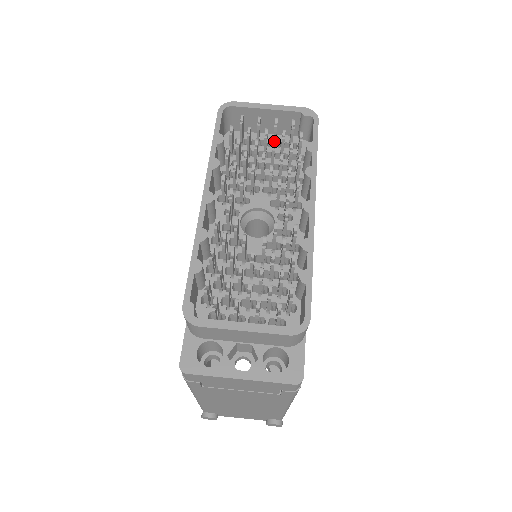
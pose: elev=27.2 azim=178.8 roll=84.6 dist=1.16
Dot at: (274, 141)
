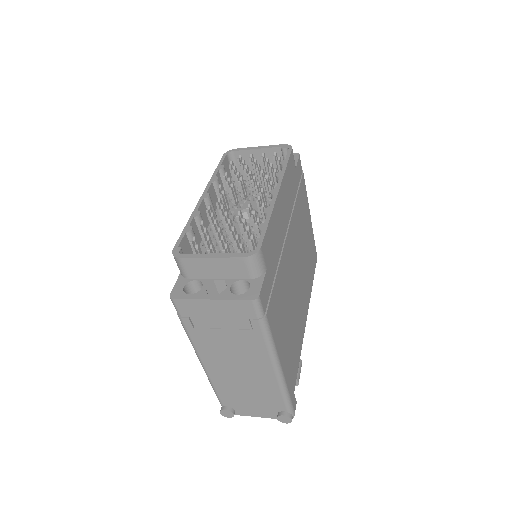
Dot at: (258, 164)
